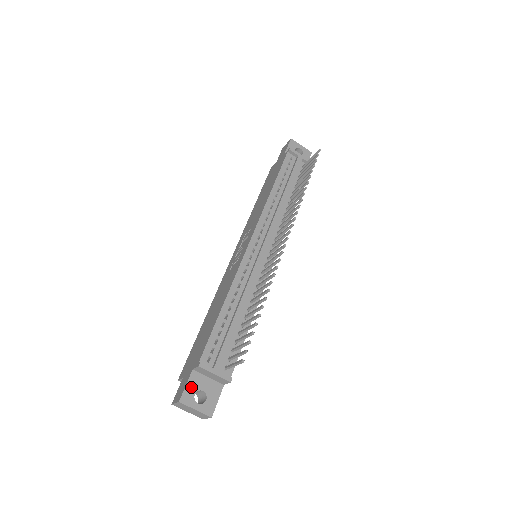
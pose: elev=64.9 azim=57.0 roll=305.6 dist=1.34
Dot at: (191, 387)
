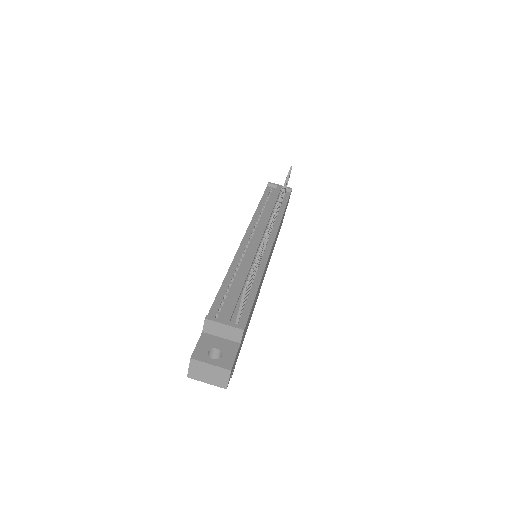
Dot at: (203, 346)
